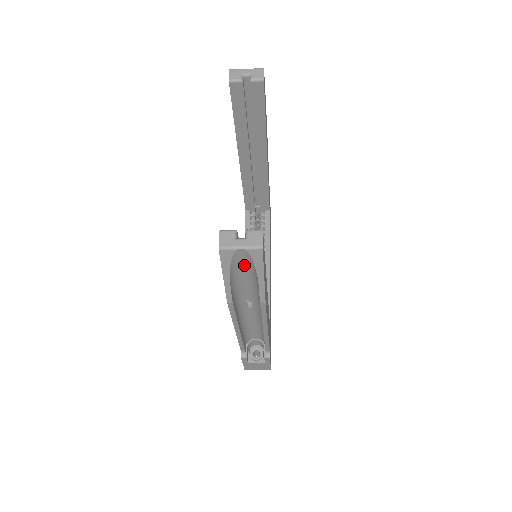
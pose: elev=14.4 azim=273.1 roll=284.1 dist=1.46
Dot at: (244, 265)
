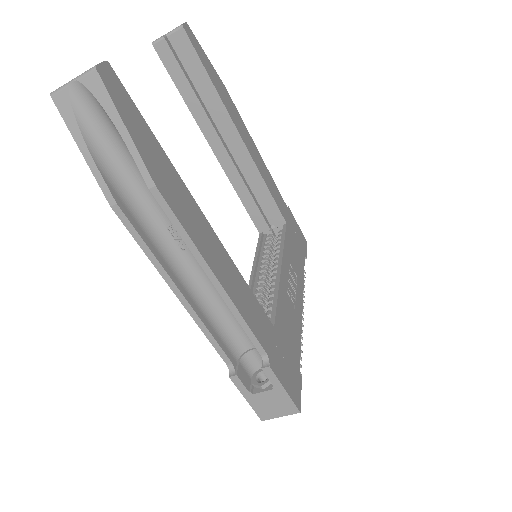
Dot at: (104, 126)
